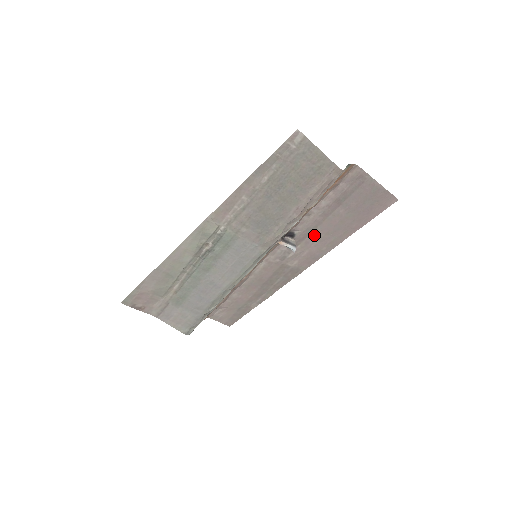
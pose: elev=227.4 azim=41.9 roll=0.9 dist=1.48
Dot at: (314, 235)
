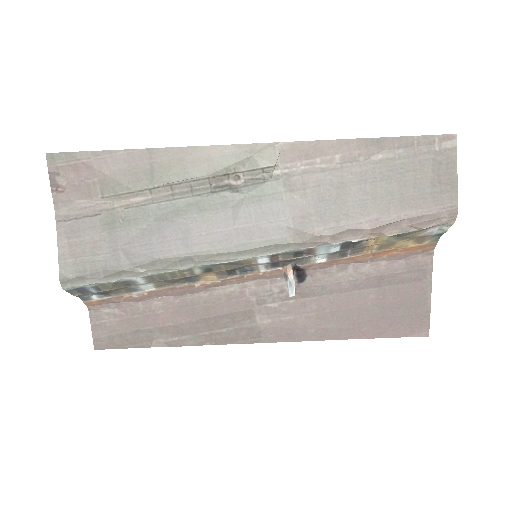
Dot at: (319, 301)
